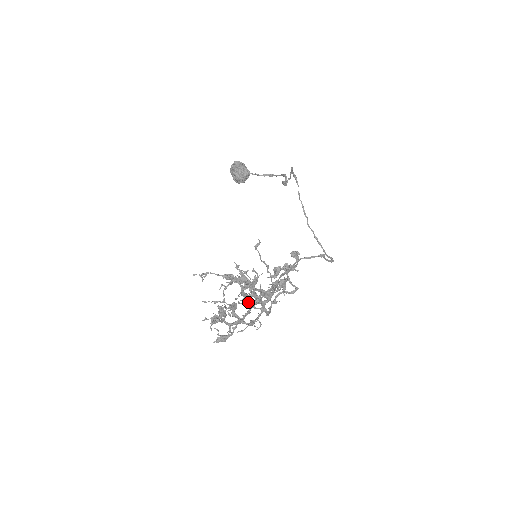
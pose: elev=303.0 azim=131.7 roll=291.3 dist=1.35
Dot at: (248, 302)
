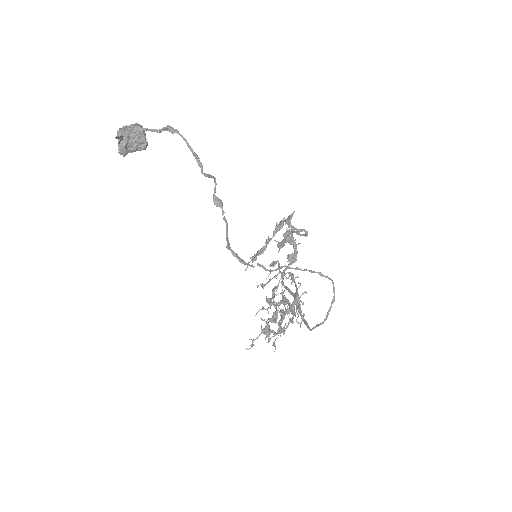
Dot at: occluded
